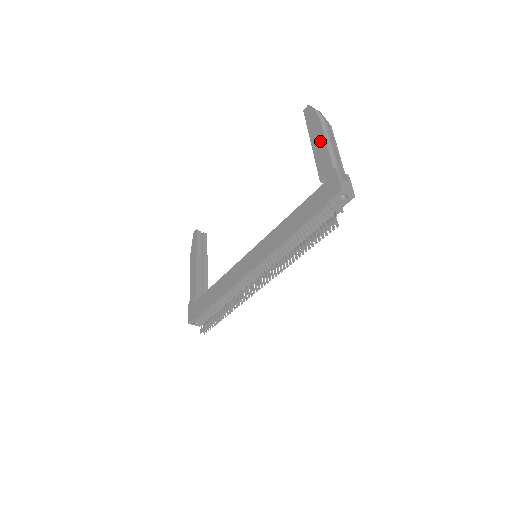
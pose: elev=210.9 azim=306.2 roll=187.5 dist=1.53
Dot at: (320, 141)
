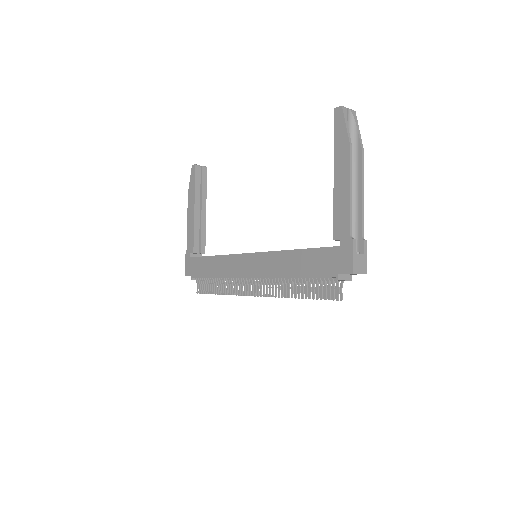
Dot at: (344, 182)
